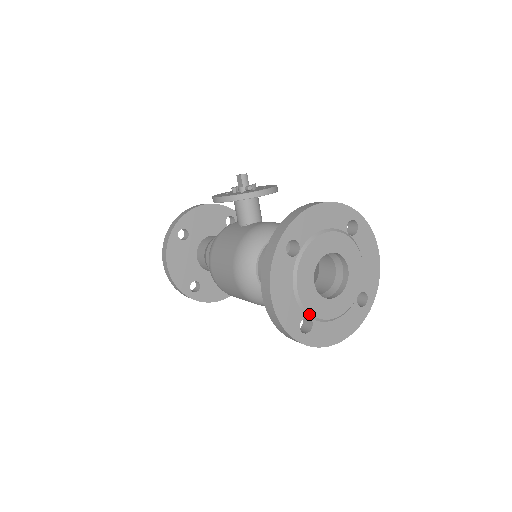
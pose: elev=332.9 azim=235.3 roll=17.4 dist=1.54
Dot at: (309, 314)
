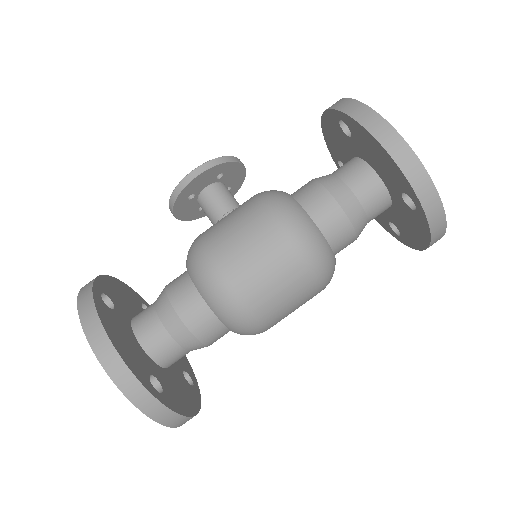
Dot at: occluded
